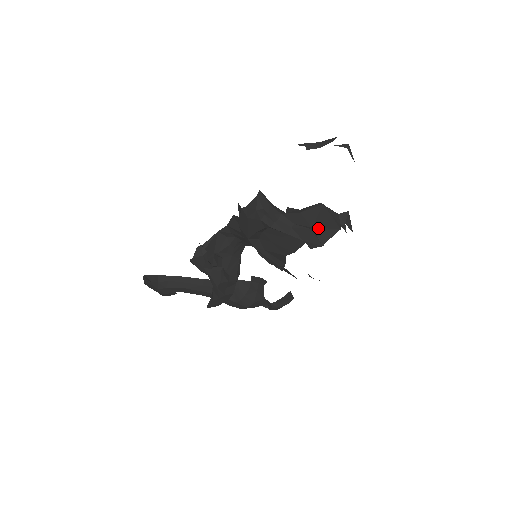
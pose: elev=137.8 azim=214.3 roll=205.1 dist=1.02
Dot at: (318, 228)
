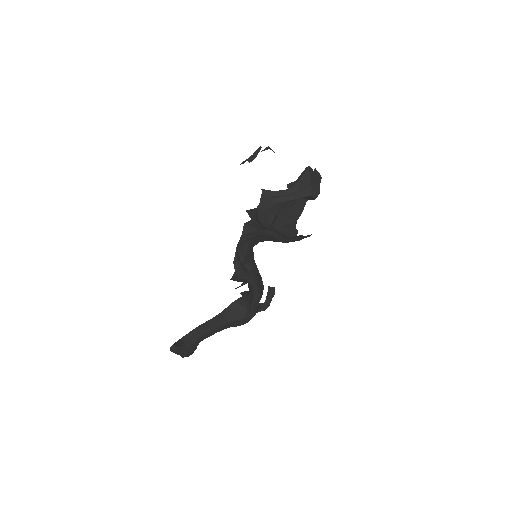
Dot at: (312, 184)
